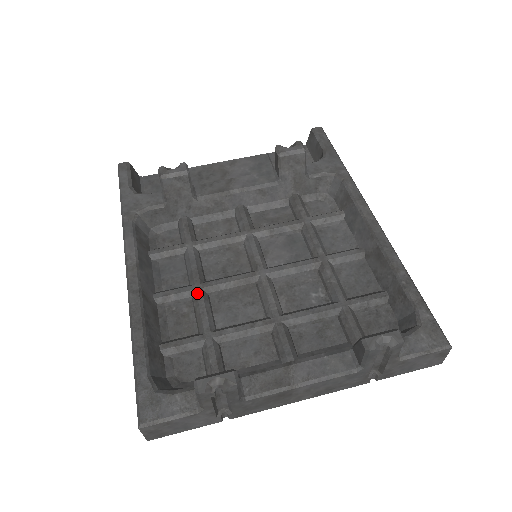
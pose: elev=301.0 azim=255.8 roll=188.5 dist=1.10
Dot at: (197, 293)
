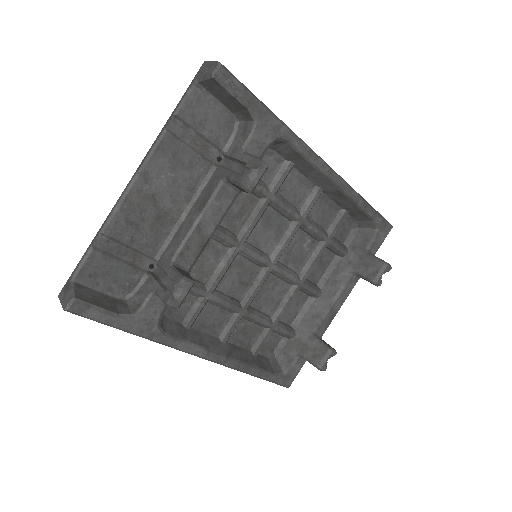
Dot at: (247, 316)
